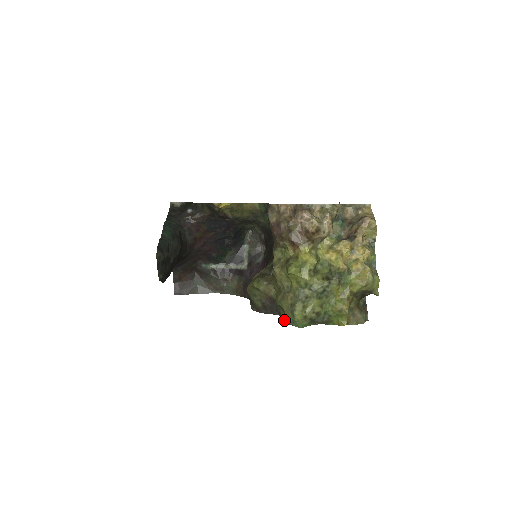
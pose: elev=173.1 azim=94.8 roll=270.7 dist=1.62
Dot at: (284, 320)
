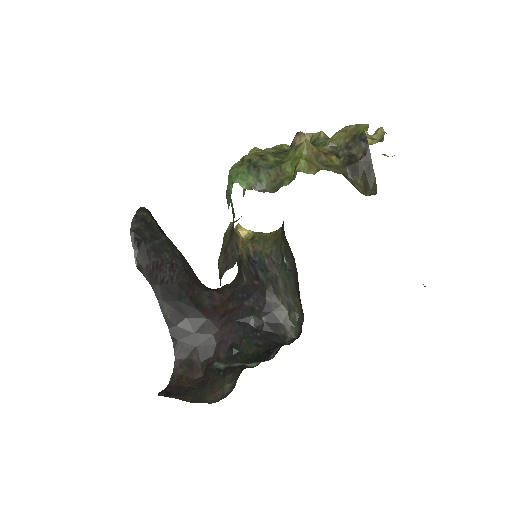
Dot at: occluded
